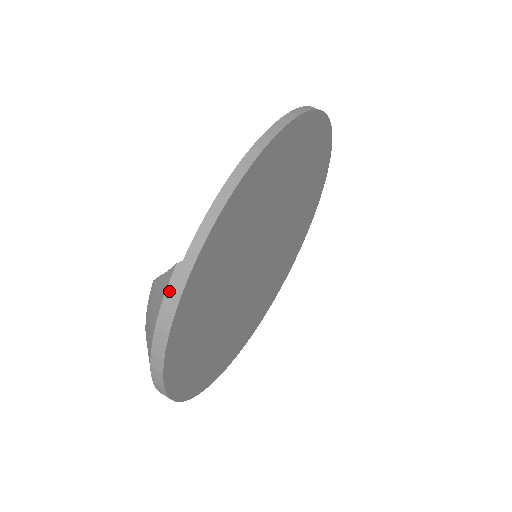
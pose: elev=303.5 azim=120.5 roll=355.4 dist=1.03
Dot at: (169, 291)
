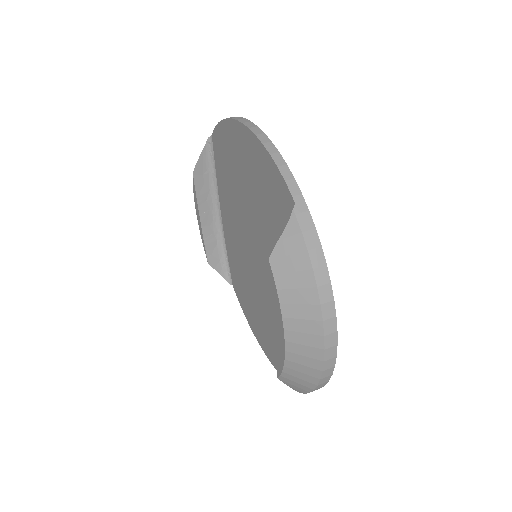
Dot at: (305, 232)
